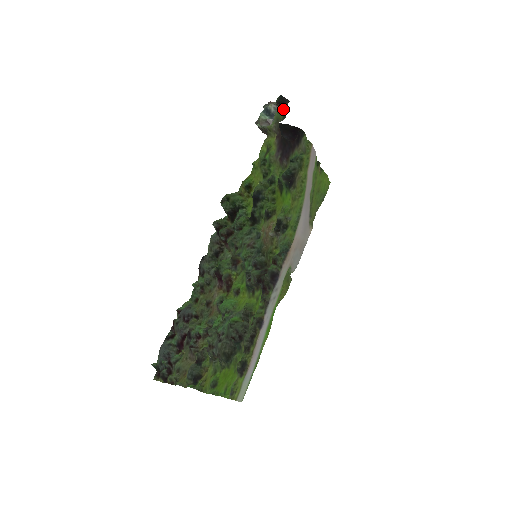
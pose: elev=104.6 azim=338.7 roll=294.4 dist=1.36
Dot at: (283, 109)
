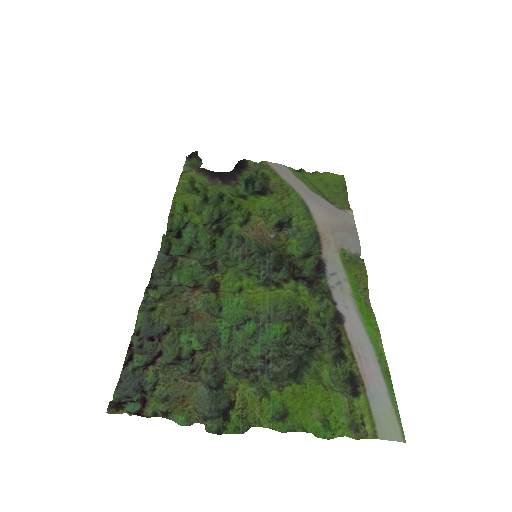
Dot at: (193, 158)
